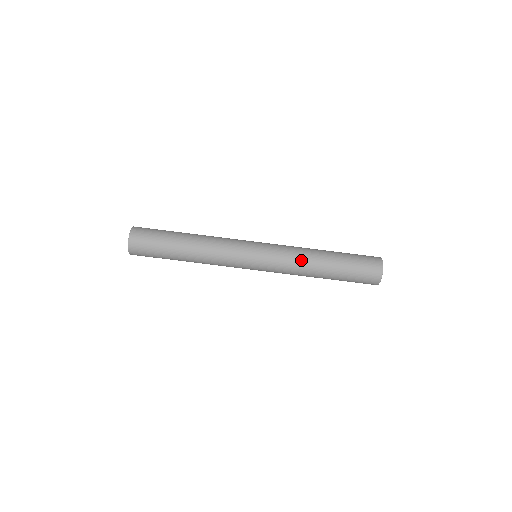
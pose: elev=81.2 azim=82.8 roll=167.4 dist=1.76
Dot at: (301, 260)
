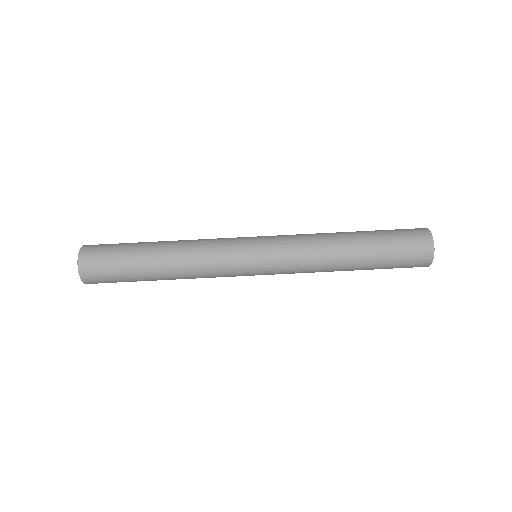
Dot at: (319, 260)
